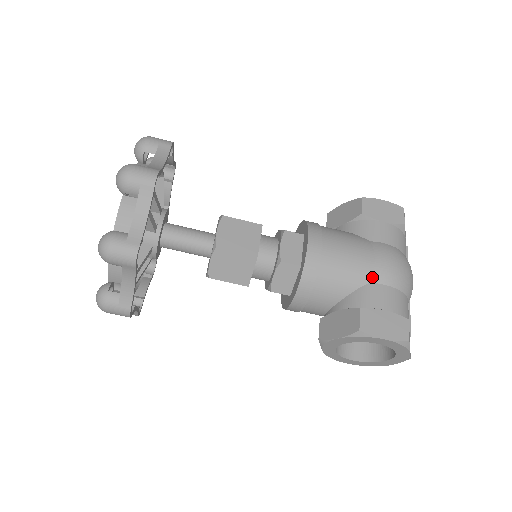
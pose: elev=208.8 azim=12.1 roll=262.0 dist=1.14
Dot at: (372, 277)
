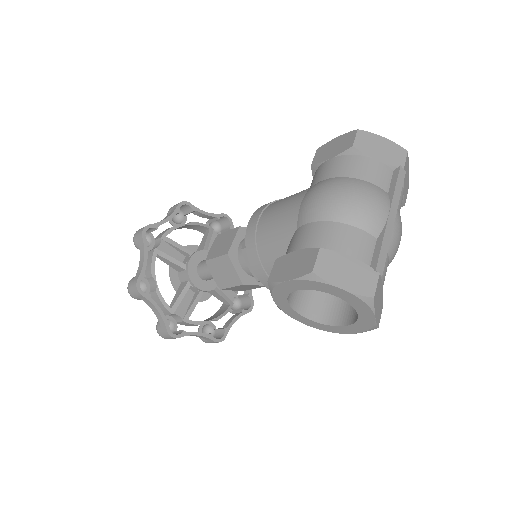
Dot at: (297, 222)
